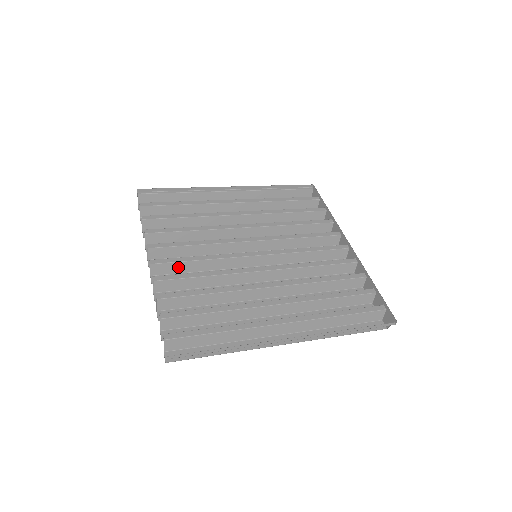
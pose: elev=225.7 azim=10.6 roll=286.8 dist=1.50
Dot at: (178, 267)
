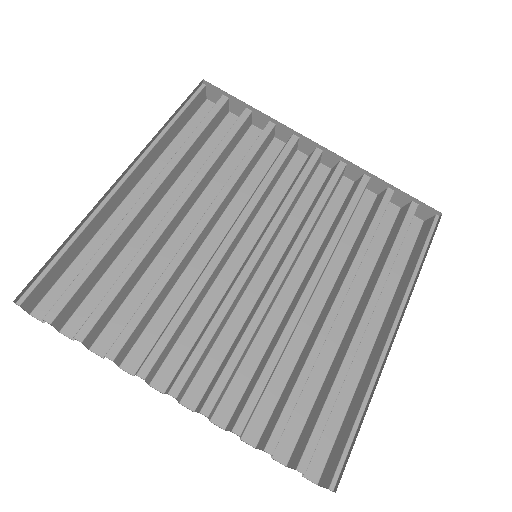
Dot at: (200, 362)
